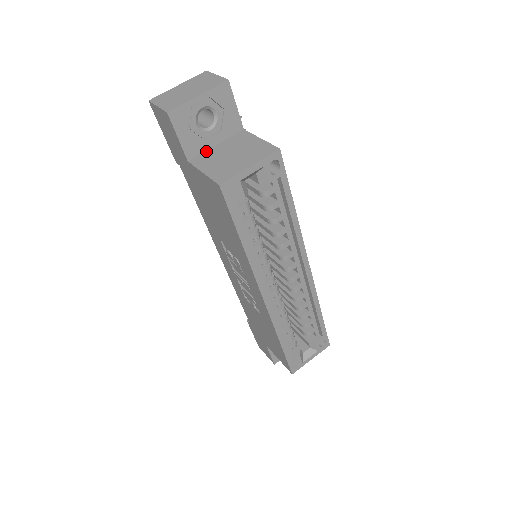
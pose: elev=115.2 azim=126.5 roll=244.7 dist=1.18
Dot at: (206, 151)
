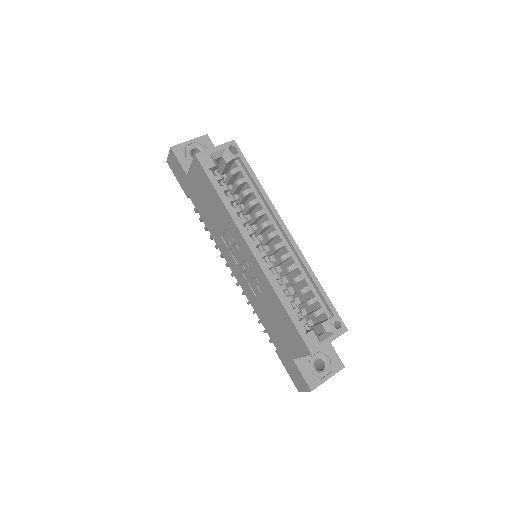
Dot at: occluded
